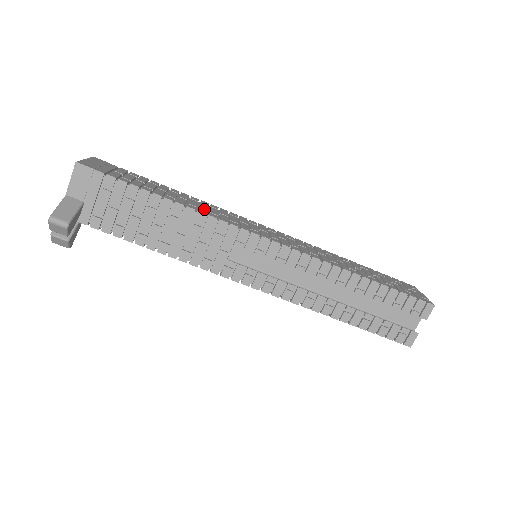
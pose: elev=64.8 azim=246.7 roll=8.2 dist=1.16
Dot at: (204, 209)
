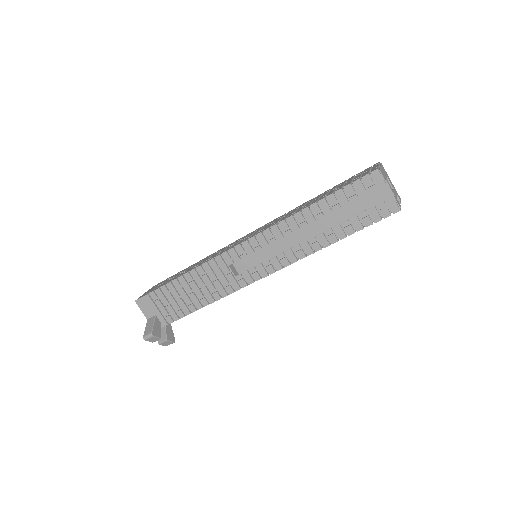
Dot at: (203, 262)
